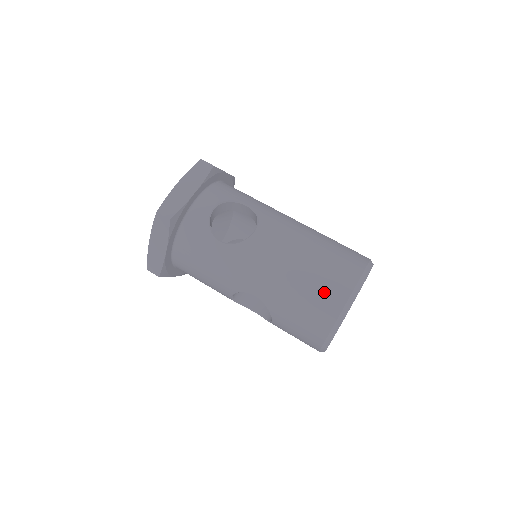
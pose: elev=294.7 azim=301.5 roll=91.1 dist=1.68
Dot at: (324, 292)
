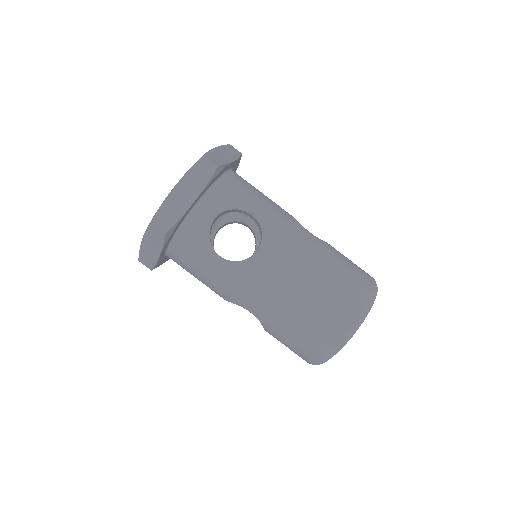
Dot at: (321, 327)
